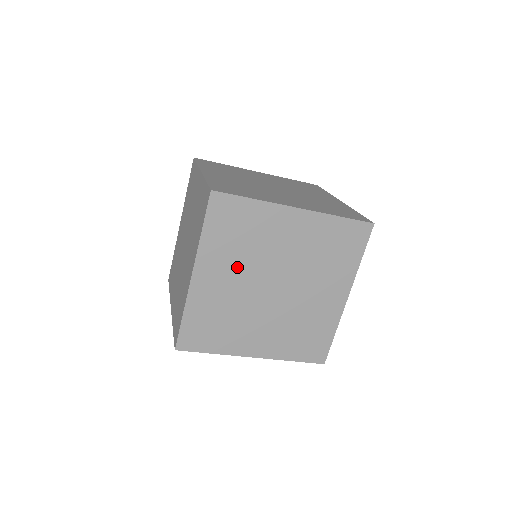
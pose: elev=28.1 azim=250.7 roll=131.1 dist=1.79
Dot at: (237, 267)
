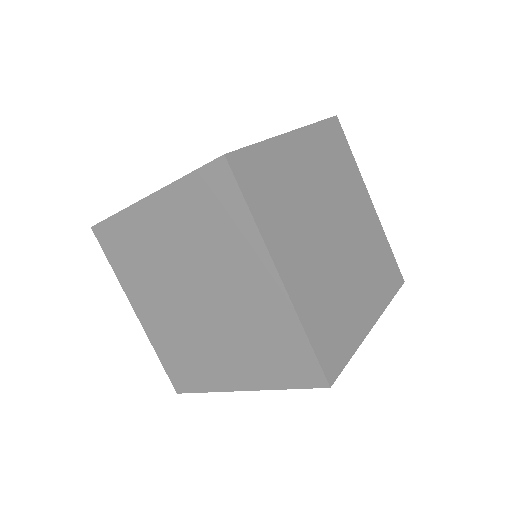
Dot at: (321, 177)
